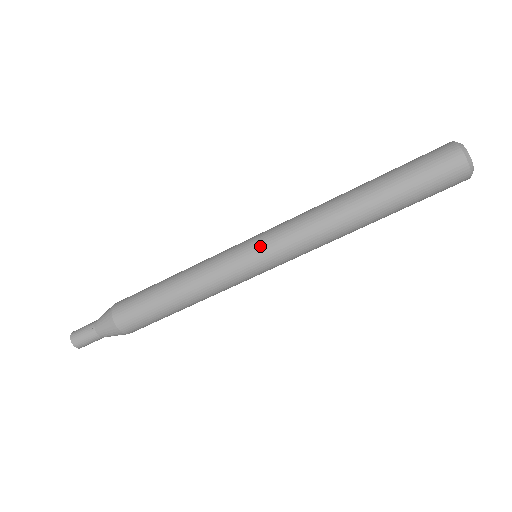
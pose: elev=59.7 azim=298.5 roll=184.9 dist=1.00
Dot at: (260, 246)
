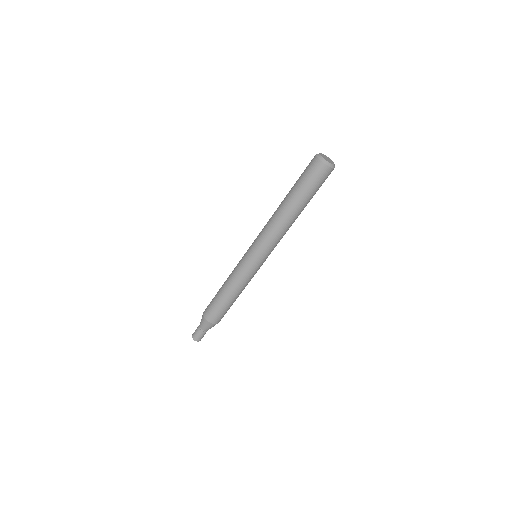
Dot at: (251, 246)
